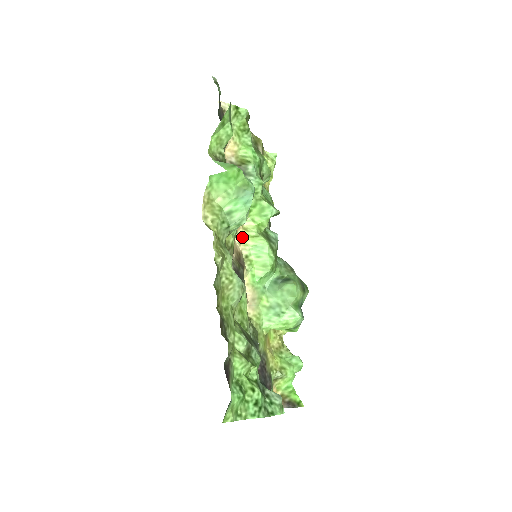
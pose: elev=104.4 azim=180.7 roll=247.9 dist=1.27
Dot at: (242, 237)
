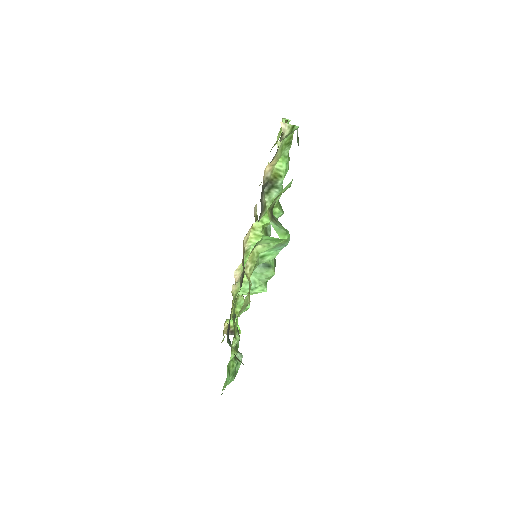
Dot at: (249, 235)
